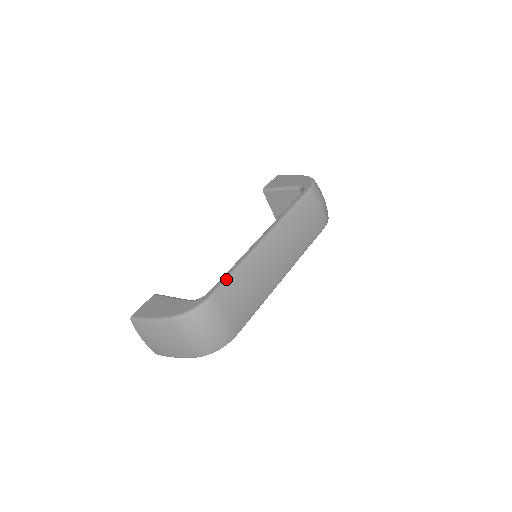
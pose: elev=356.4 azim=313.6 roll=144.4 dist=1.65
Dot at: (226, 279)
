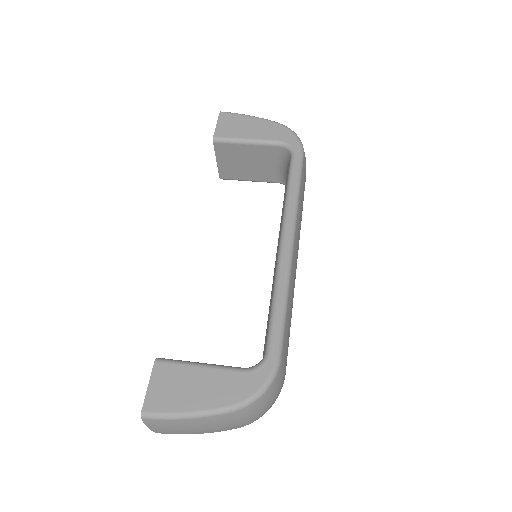
Dot at: (282, 325)
